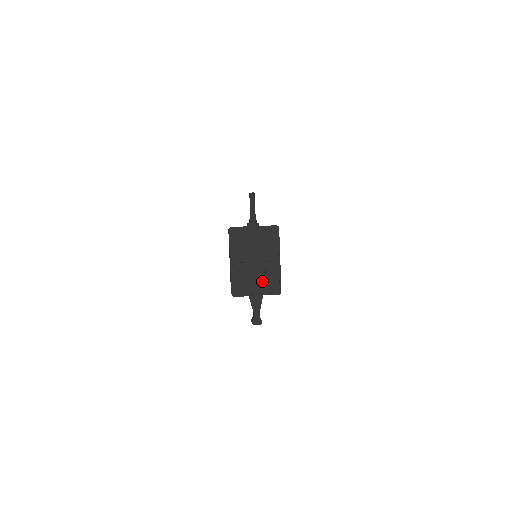
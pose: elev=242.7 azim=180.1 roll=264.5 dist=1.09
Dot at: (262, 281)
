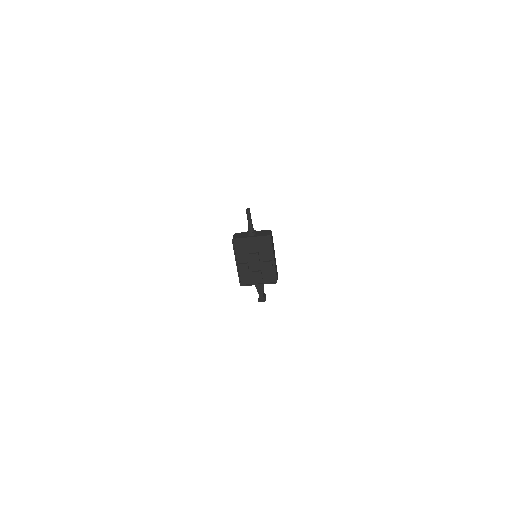
Dot at: (262, 275)
